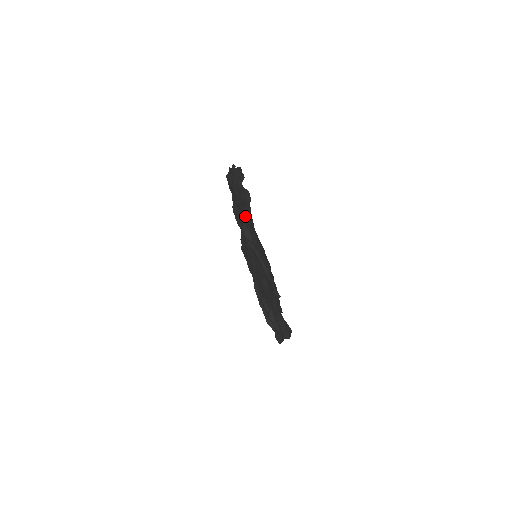
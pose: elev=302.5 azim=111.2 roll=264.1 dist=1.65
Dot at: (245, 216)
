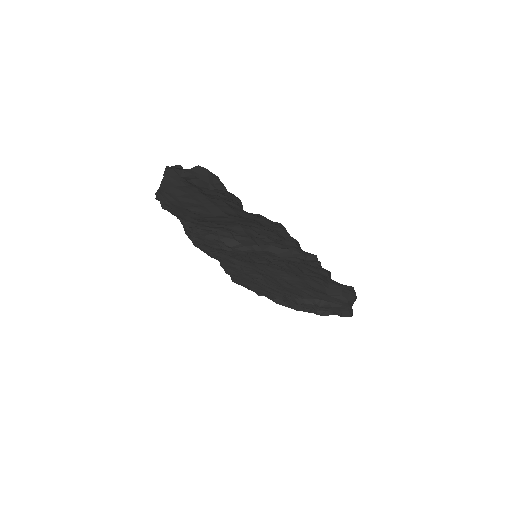
Dot at: (214, 214)
